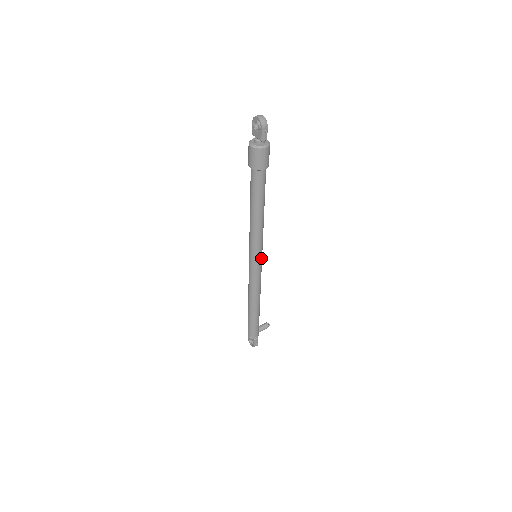
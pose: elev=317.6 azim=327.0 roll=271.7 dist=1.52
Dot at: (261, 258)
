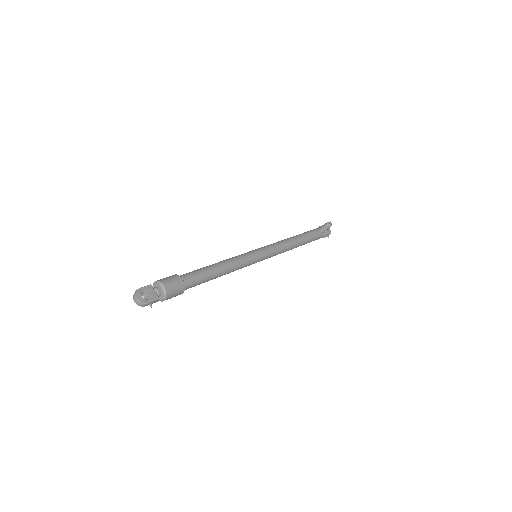
Dot at: (260, 259)
